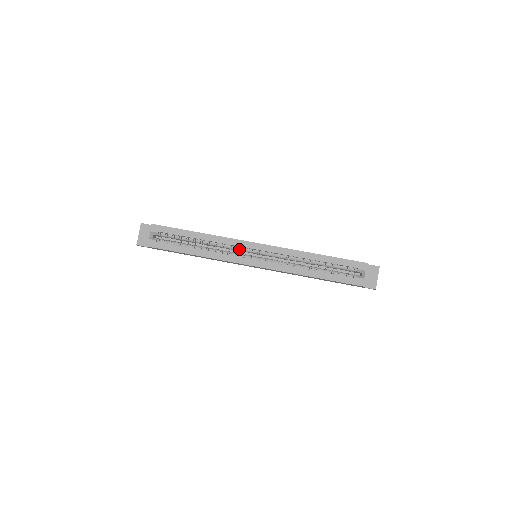
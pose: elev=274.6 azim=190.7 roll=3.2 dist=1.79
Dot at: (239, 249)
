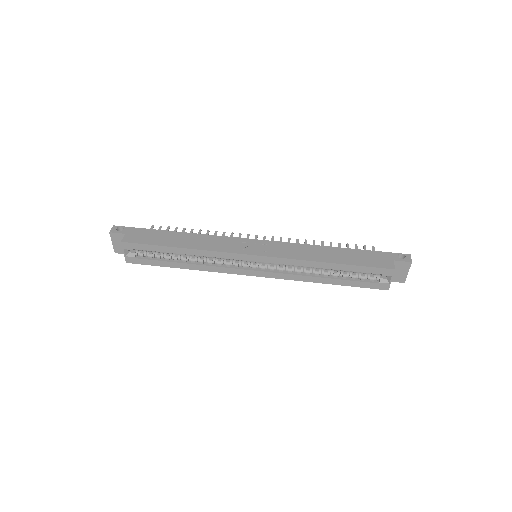
Dot at: occluded
